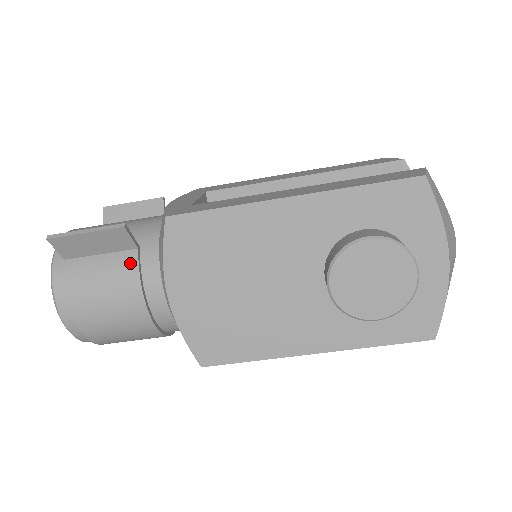
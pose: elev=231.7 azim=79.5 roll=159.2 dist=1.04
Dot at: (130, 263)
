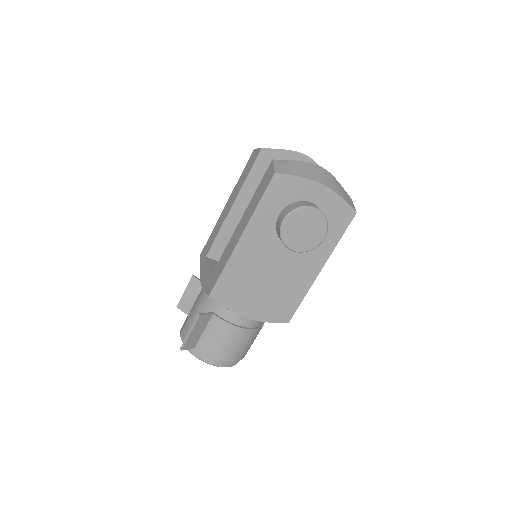
Dot at: (217, 322)
